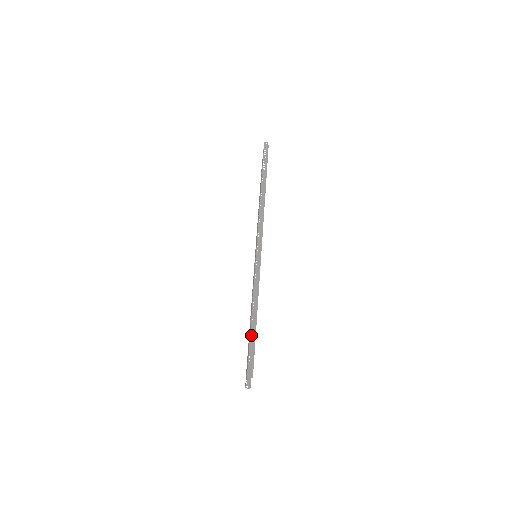
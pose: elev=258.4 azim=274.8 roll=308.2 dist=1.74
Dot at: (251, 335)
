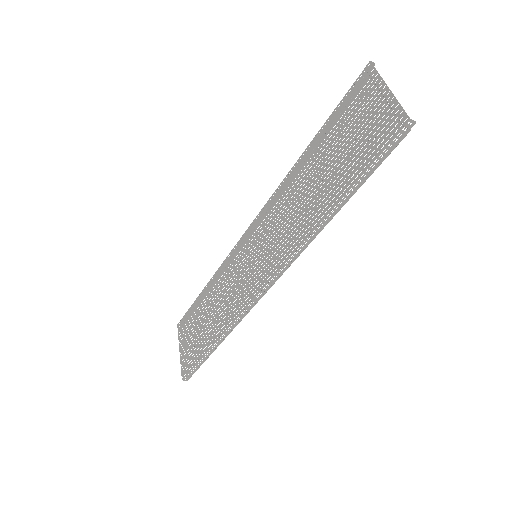
Dot at: (202, 359)
